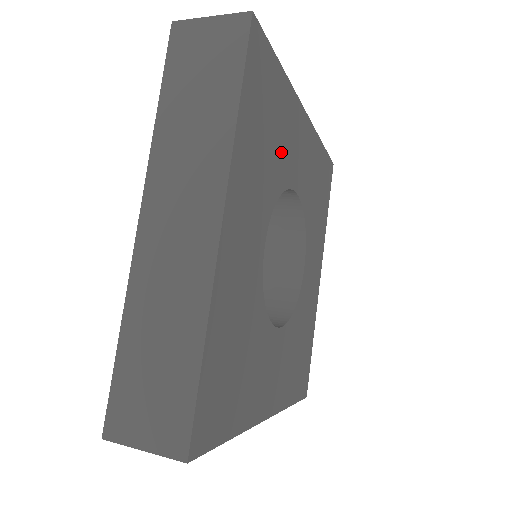
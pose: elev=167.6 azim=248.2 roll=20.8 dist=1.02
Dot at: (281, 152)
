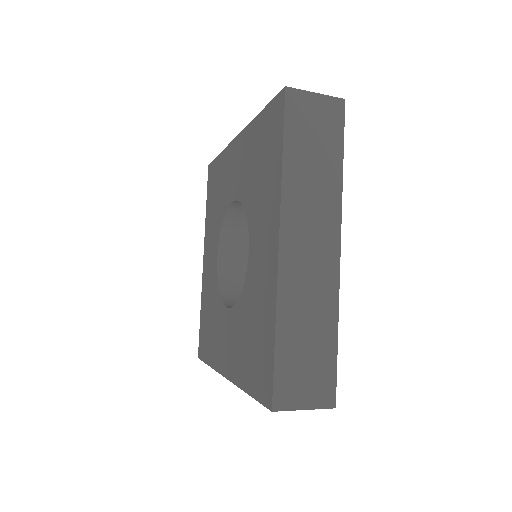
Dot at: occluded
